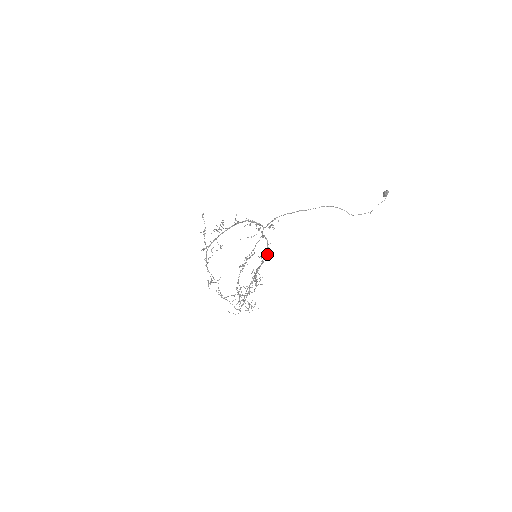
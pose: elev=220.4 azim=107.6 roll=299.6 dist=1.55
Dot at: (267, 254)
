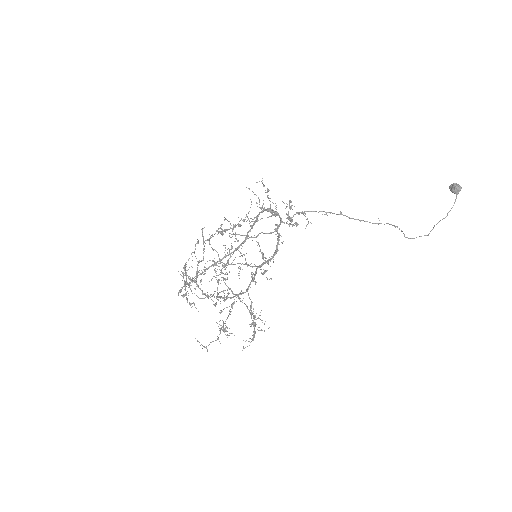
Dot at: (273, 261)
